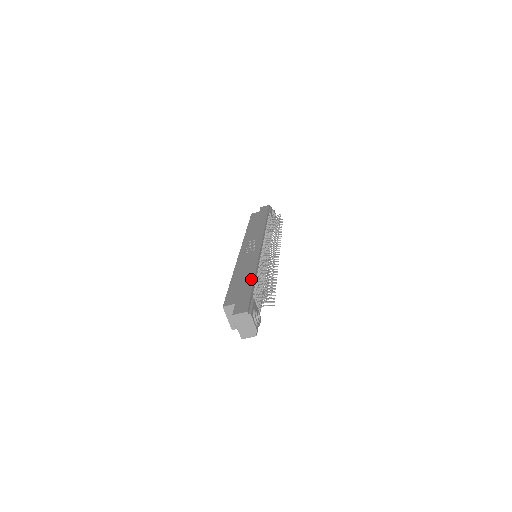
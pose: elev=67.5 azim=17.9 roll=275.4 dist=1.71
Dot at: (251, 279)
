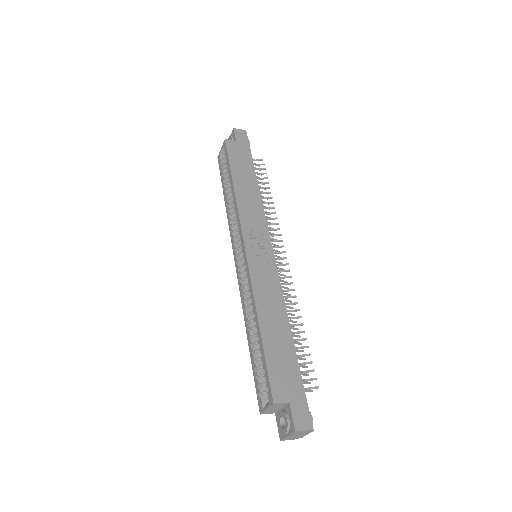
Dot at: (291, 345)
